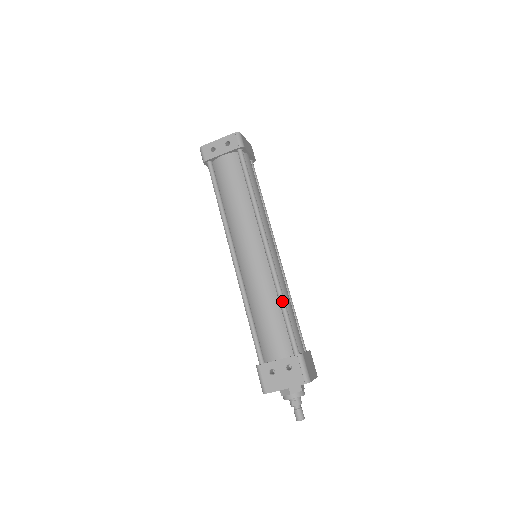
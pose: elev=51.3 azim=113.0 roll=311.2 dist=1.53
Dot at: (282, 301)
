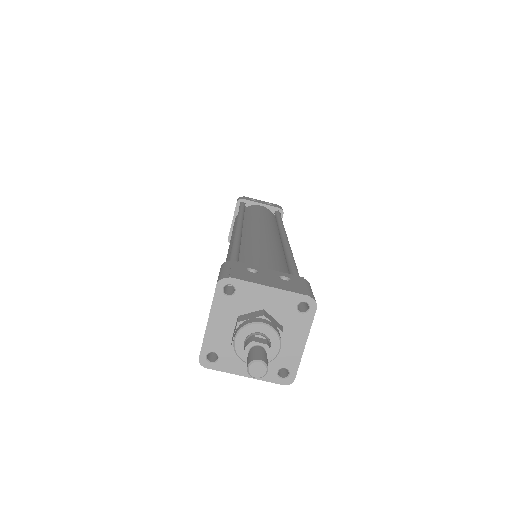
Dot at: (292, 256)
